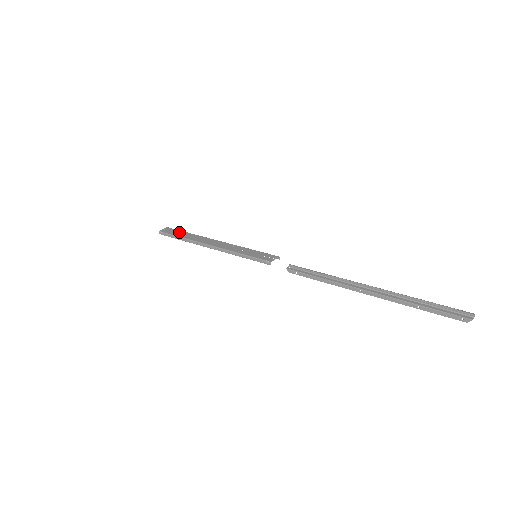
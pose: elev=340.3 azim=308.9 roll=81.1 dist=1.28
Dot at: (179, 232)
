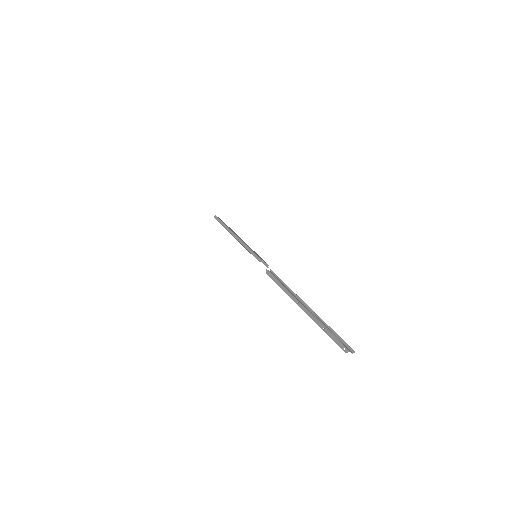
Dot at: occluded
